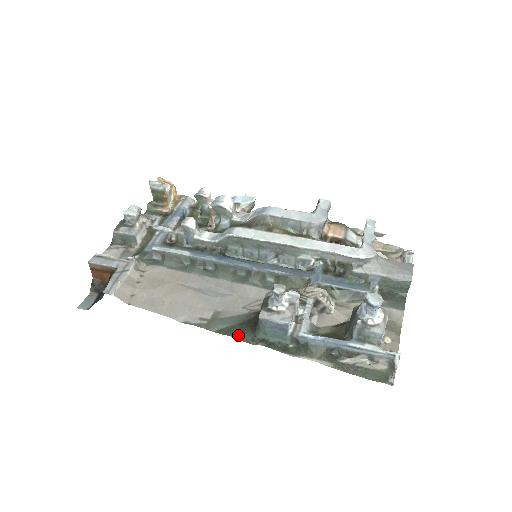
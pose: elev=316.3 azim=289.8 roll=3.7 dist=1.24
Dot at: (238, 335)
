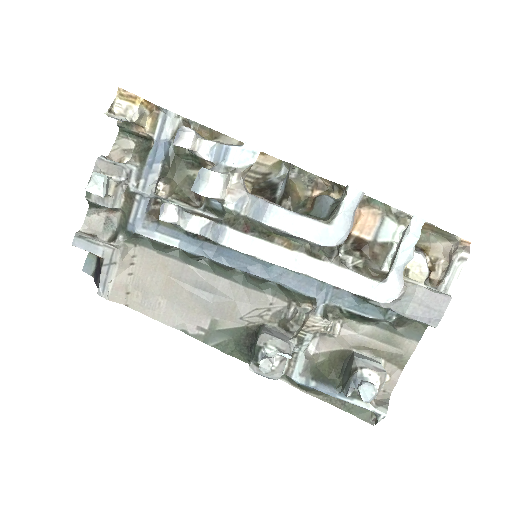
Dot at: (235, 353)
